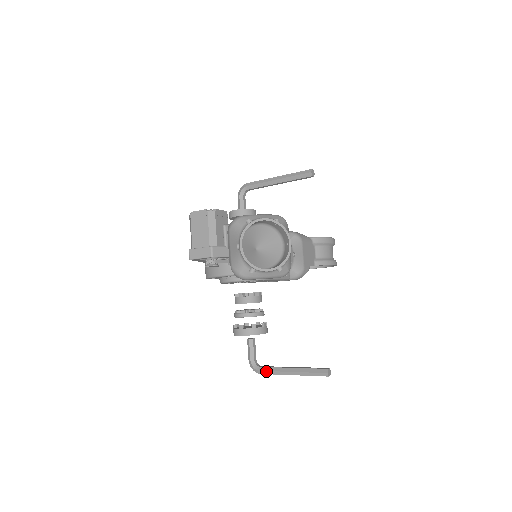
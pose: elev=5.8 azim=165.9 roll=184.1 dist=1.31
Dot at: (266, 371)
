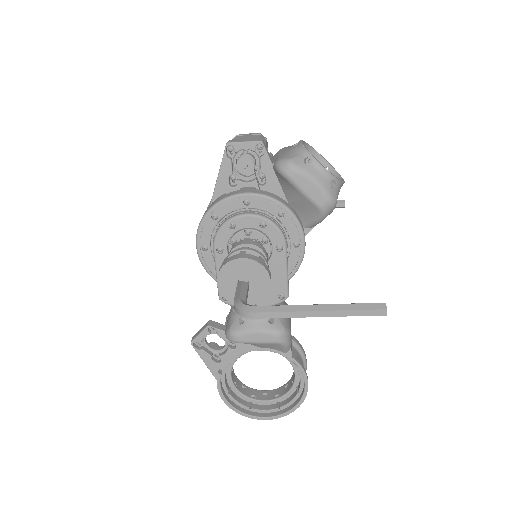
Dot at: (268, 306)
